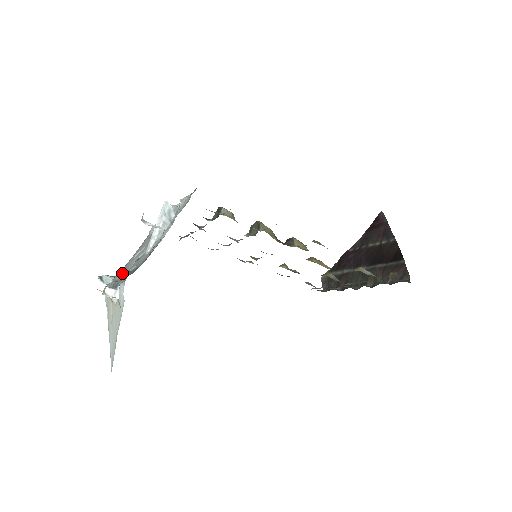
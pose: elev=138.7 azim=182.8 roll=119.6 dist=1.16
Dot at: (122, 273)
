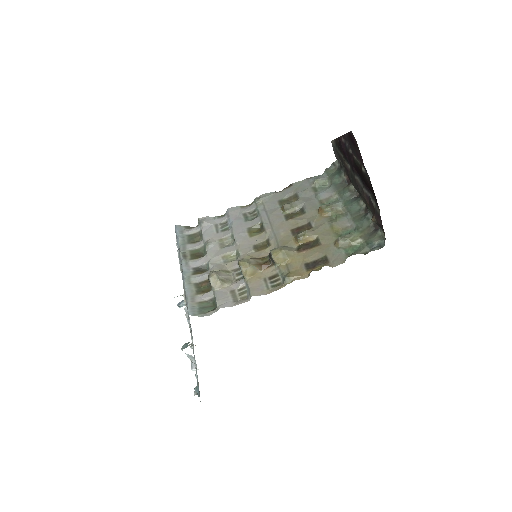
Dot at: (195, 390)
